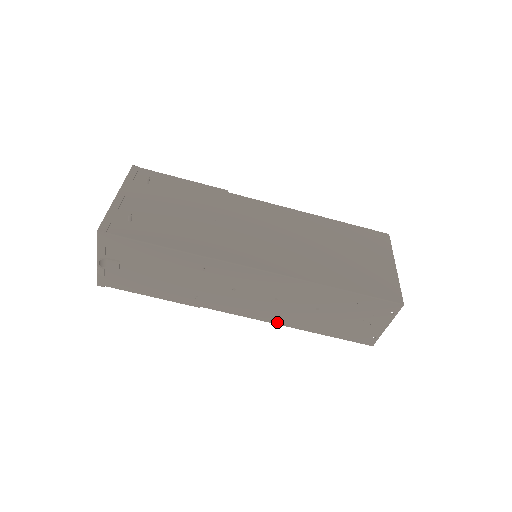
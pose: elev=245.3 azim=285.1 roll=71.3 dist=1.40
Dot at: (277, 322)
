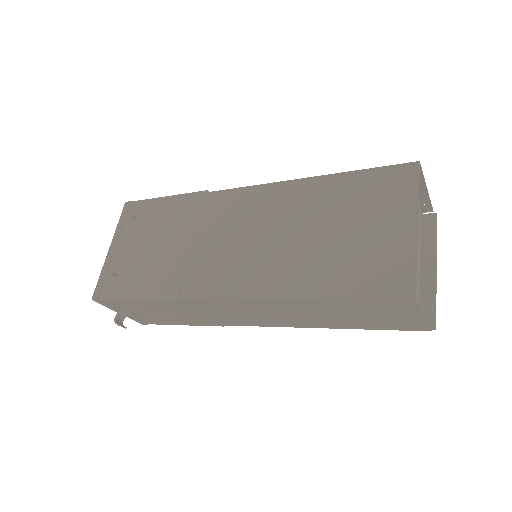
Dot at: (300, 326)
